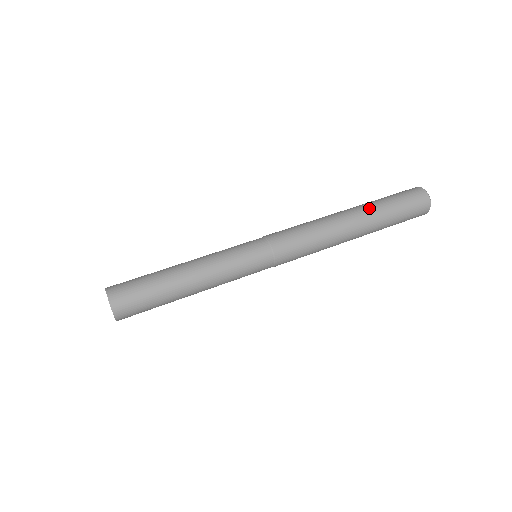
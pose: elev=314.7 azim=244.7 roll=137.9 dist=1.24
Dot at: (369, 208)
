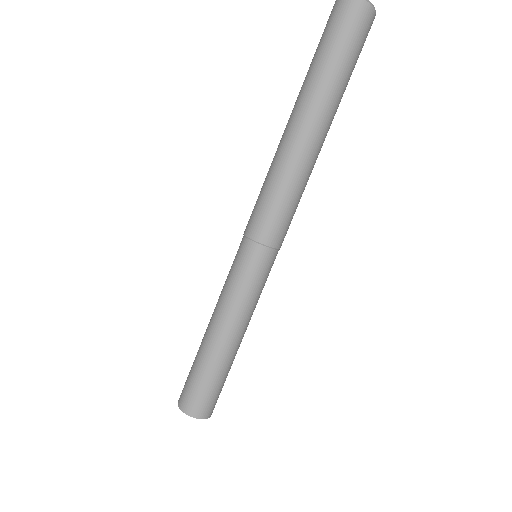
Dot at: (327, 101)
